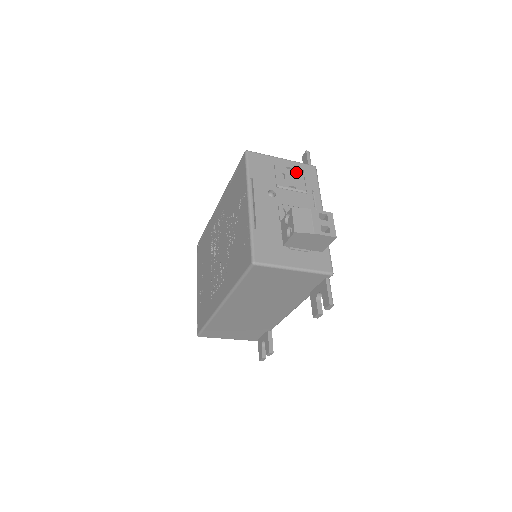
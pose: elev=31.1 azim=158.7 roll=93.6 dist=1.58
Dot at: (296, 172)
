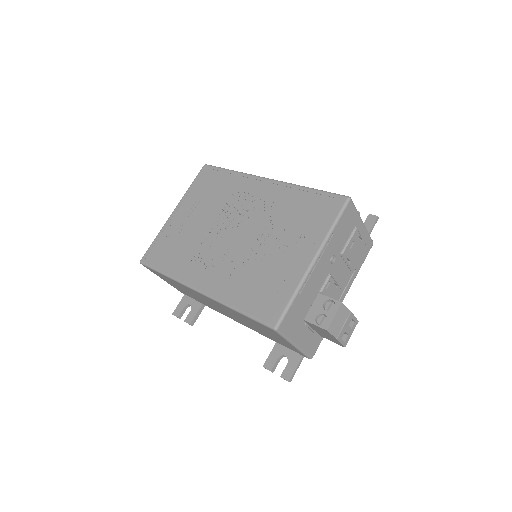
Dot at: (361, 245)
